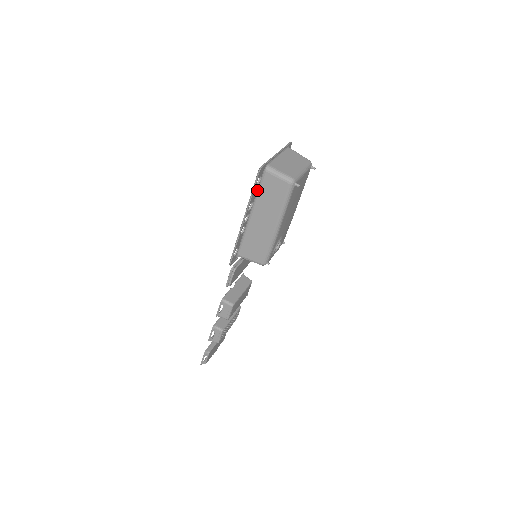
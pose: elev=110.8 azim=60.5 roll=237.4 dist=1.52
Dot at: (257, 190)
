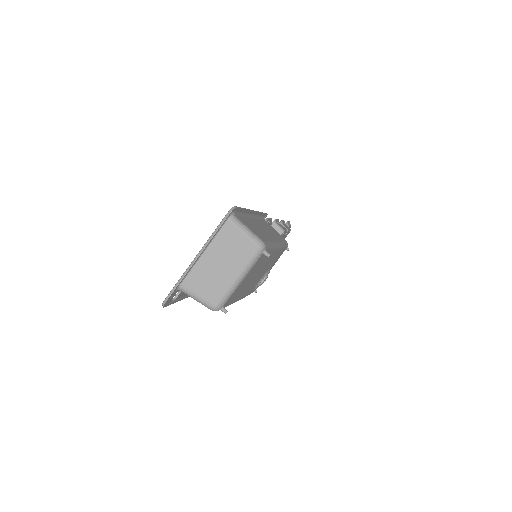
Dot at: occluded
